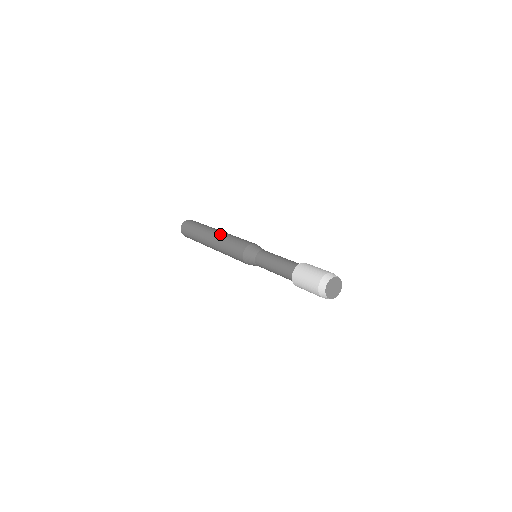
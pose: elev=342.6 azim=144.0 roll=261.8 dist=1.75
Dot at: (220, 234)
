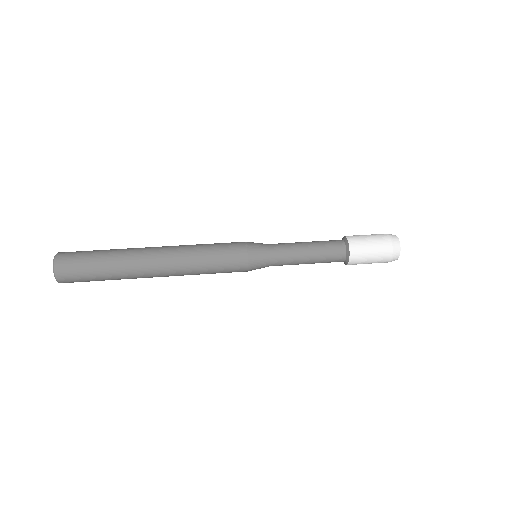
Dot at: (174, 269)
